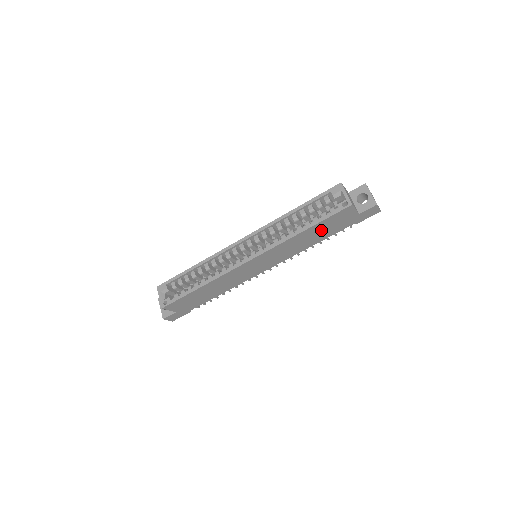
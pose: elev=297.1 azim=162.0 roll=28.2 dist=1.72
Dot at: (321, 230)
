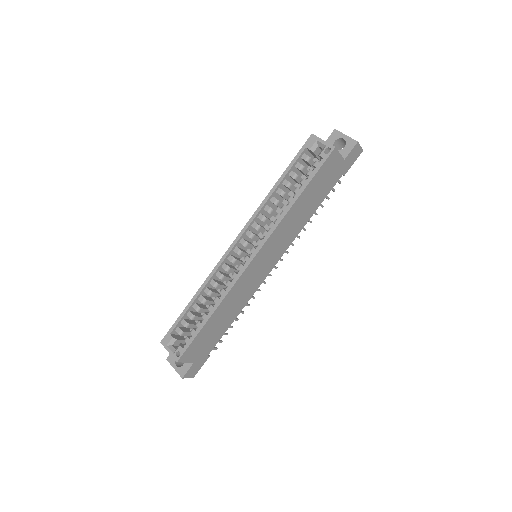
Dot at: (314, 193)
